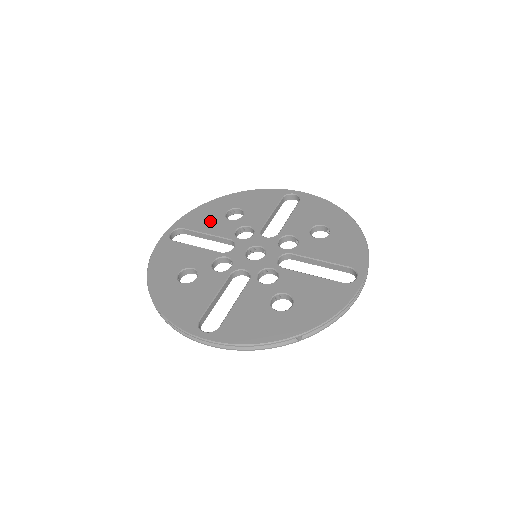
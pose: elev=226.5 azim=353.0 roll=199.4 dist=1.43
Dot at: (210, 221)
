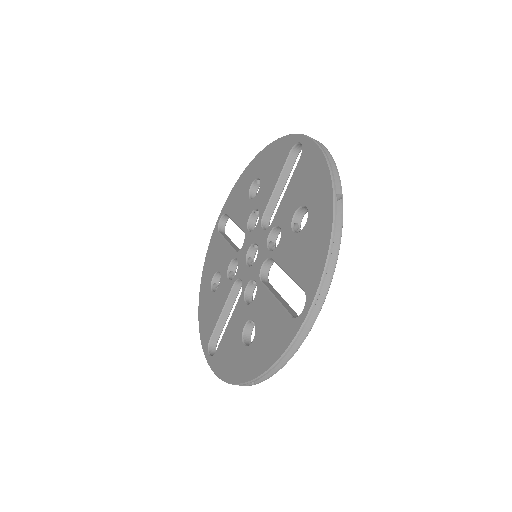
Dot at: (239, 202)
